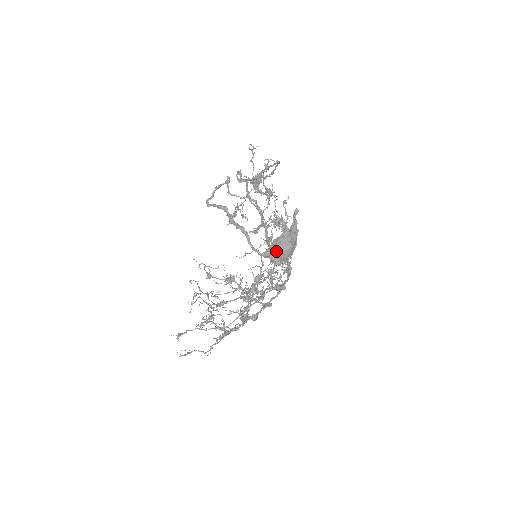
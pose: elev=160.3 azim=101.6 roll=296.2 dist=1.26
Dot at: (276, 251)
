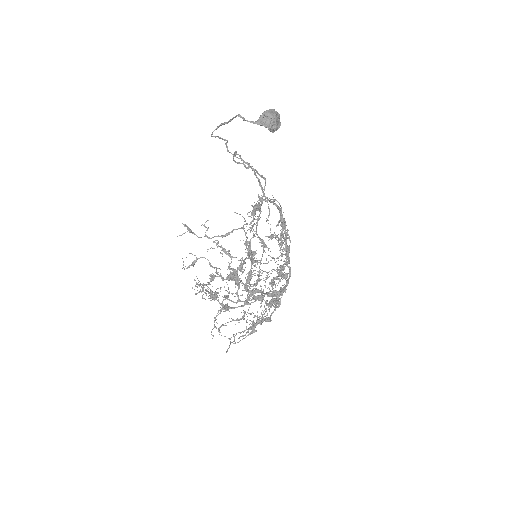
Dot at: (265, 115)
